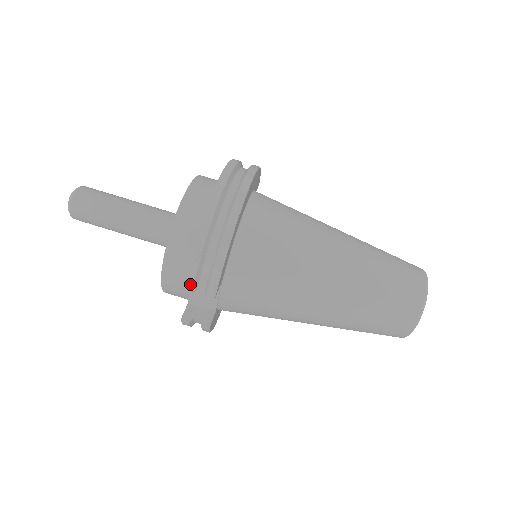
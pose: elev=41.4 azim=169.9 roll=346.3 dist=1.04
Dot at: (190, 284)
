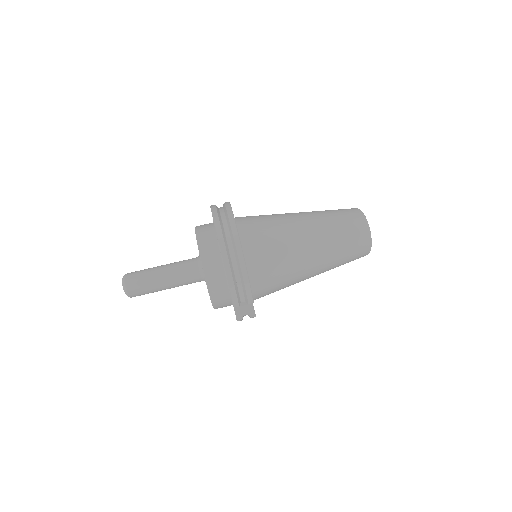
Dot at: (236, 303)
